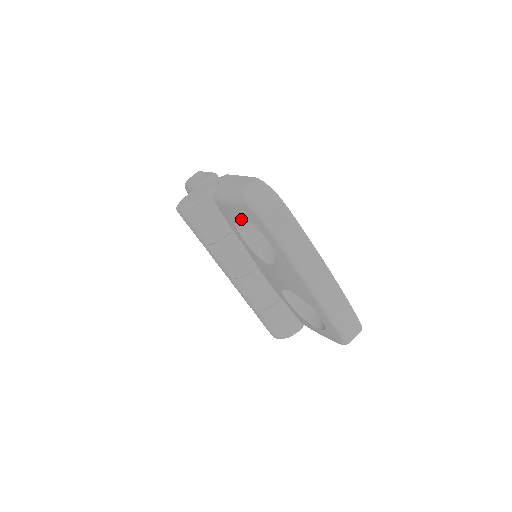
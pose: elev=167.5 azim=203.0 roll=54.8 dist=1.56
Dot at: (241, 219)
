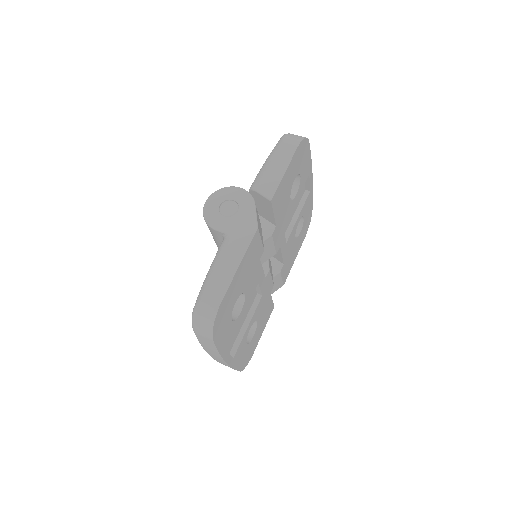
Dot at: occluded
